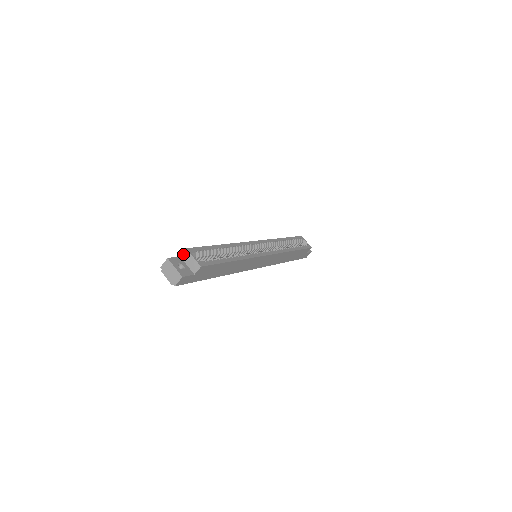
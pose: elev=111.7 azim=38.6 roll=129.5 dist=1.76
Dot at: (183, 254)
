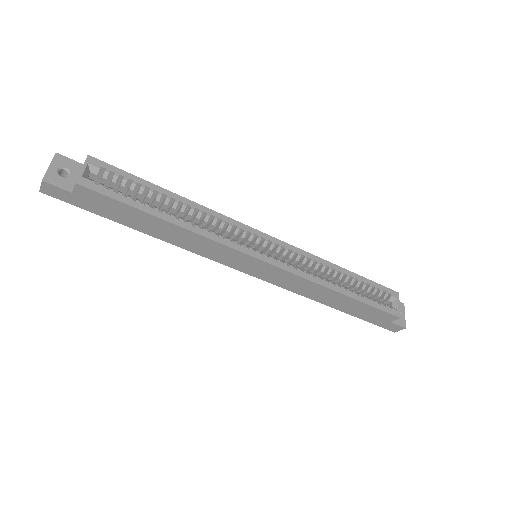
Dot at: occluded
